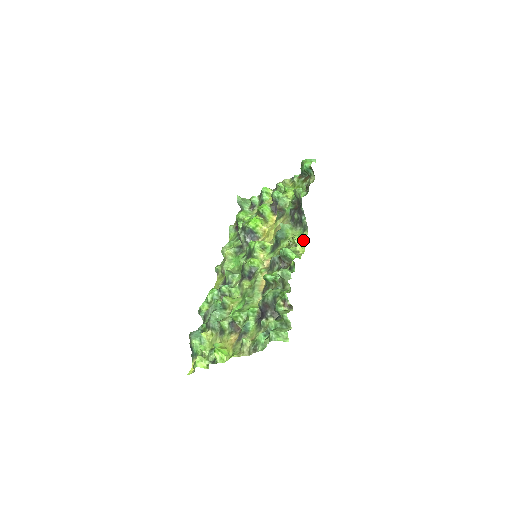
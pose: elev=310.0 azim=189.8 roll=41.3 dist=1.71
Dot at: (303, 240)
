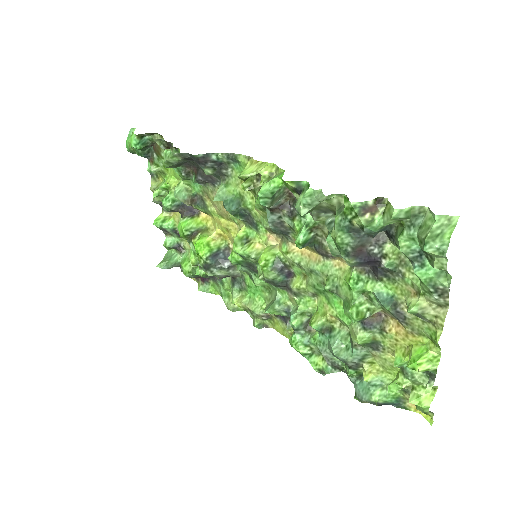
Dot at: (252, 163)
